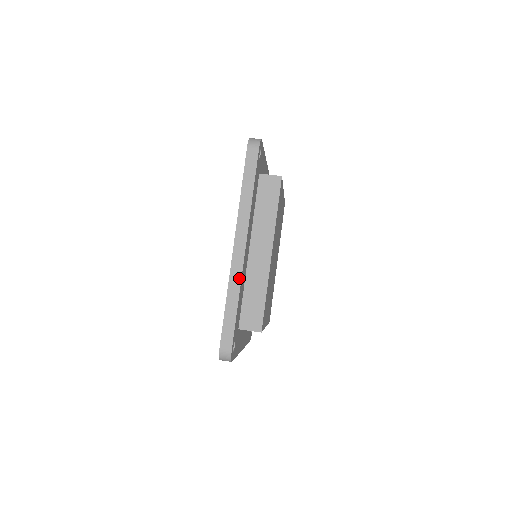
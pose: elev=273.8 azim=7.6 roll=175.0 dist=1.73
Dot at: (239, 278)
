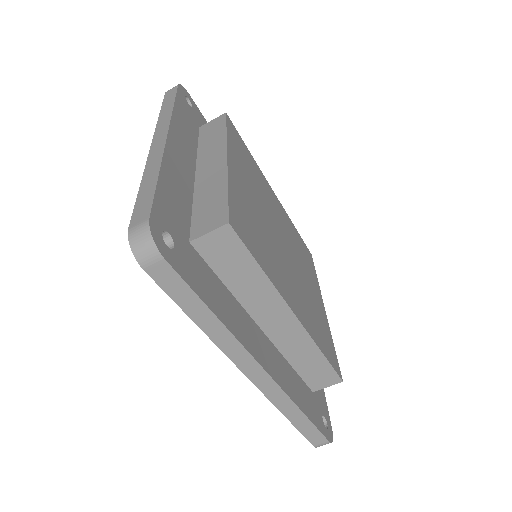
Dot at: (284, 397)
